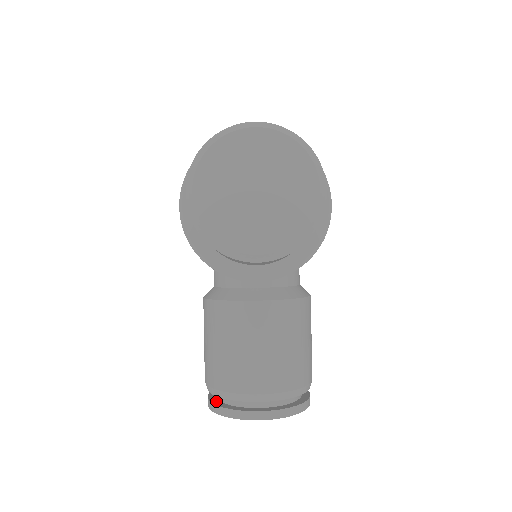
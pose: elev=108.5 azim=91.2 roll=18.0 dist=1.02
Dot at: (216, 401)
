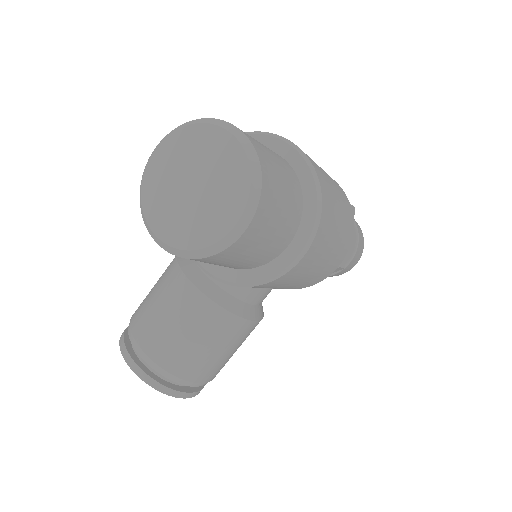
Dot at: occluded
